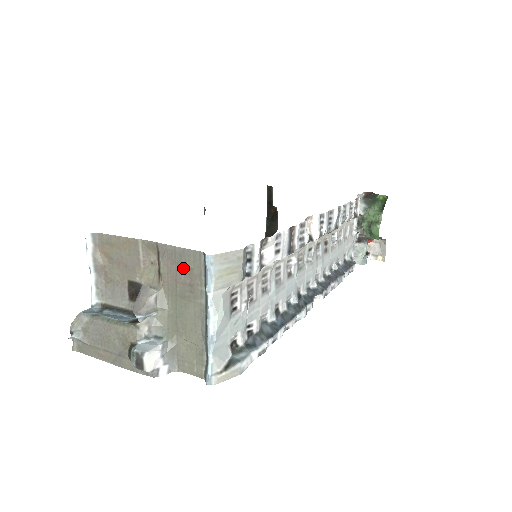
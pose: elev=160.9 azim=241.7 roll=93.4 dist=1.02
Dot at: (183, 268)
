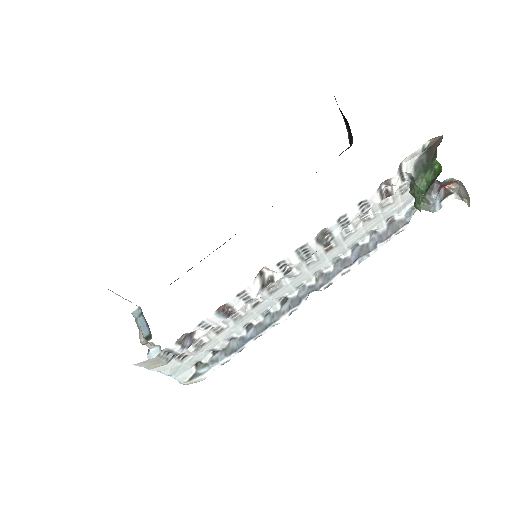
Dot at: occluded
